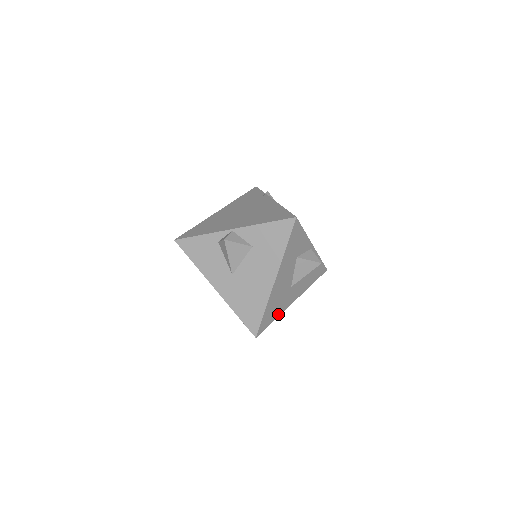
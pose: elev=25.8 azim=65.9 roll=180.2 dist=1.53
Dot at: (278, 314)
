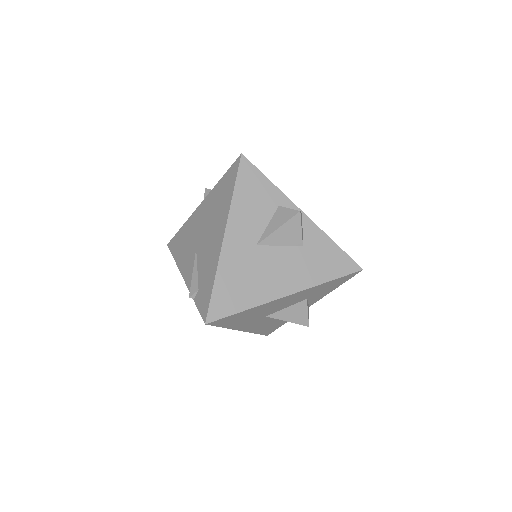
Dot at: (231, 326)
